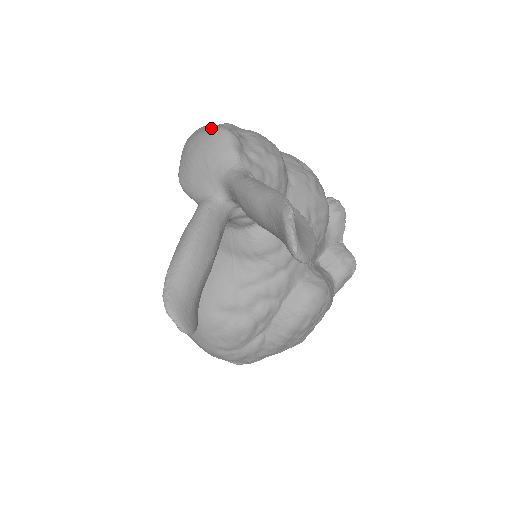
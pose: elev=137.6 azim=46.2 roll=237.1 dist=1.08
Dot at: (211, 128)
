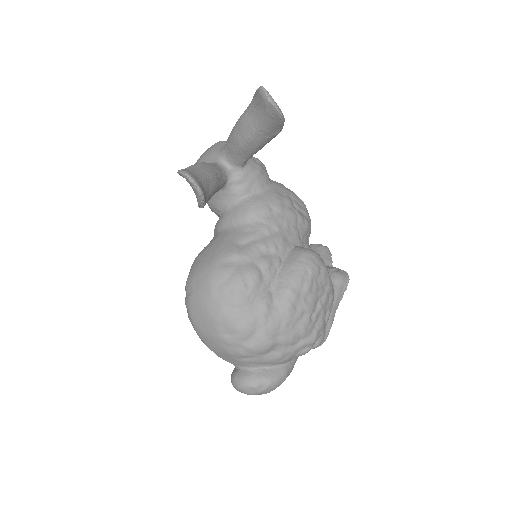
Dot at: occluded
